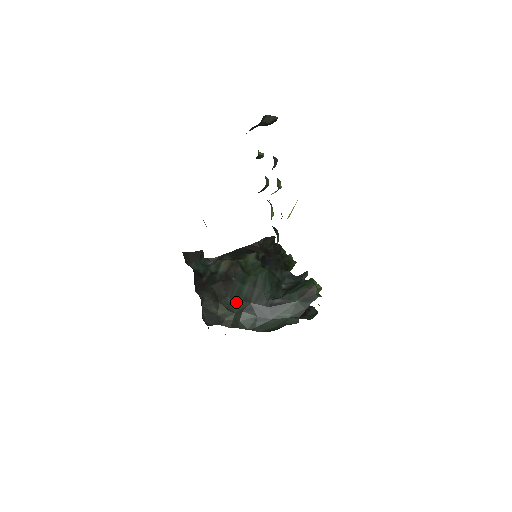
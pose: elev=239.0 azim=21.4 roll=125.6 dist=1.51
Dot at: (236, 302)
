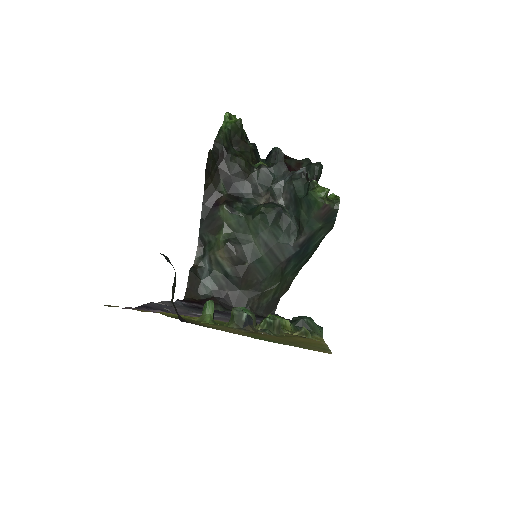
Dot at: (271, 276)
